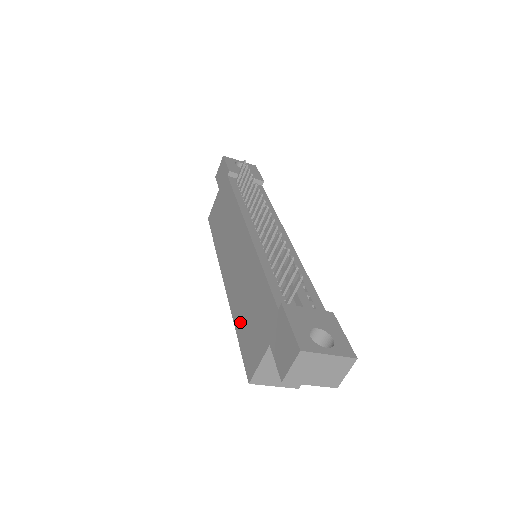
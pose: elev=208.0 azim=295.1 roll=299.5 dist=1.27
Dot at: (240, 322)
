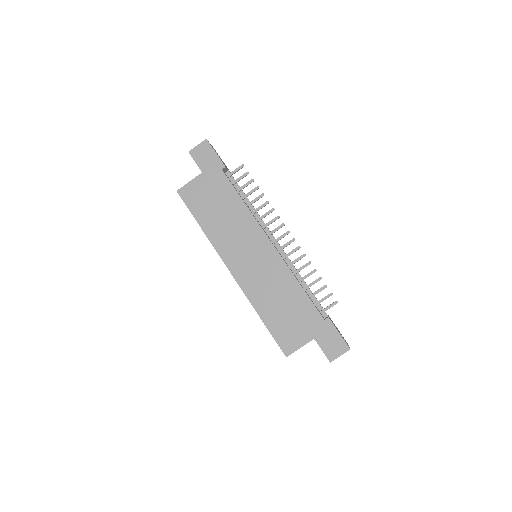
Dot at: (268, 313)
